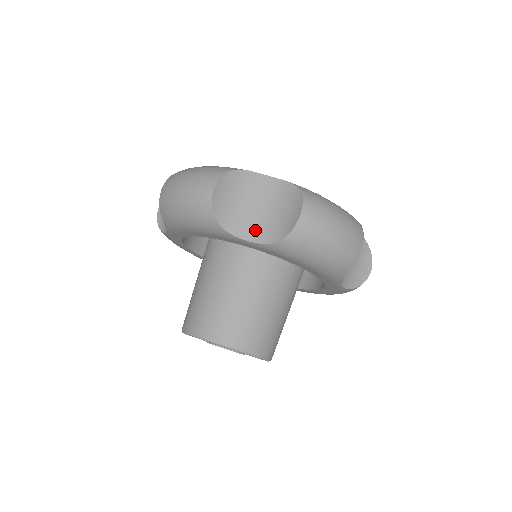
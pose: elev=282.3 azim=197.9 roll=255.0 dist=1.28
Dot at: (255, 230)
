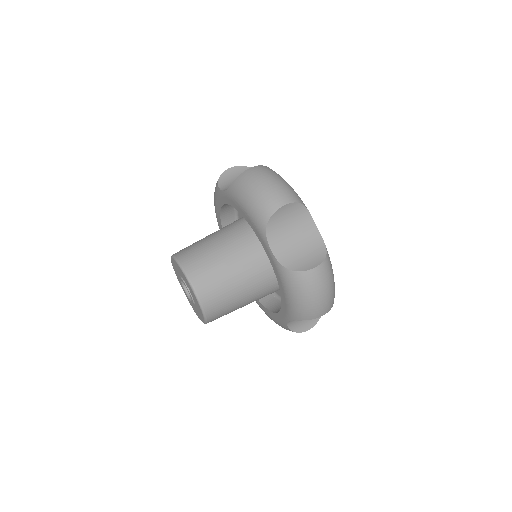
Dot at: (281, 249)
